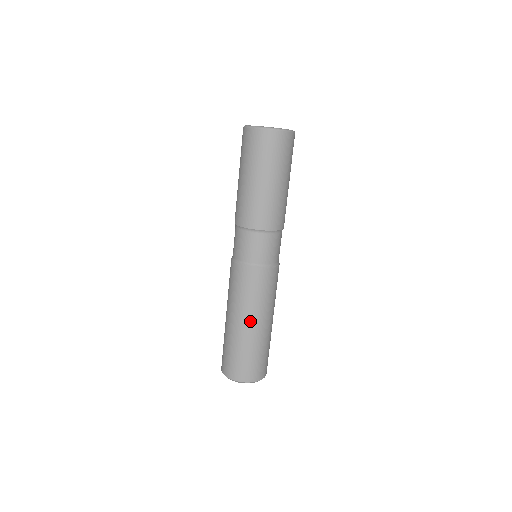
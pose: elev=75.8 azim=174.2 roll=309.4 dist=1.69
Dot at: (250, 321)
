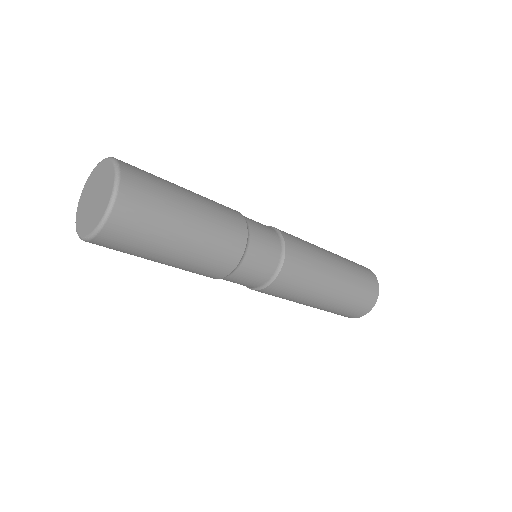
Dot at: occluded
